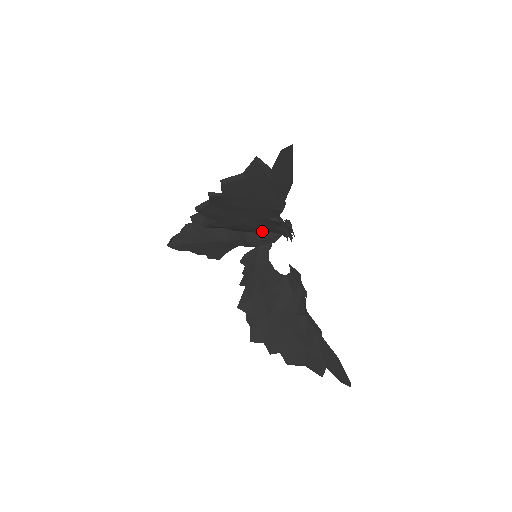
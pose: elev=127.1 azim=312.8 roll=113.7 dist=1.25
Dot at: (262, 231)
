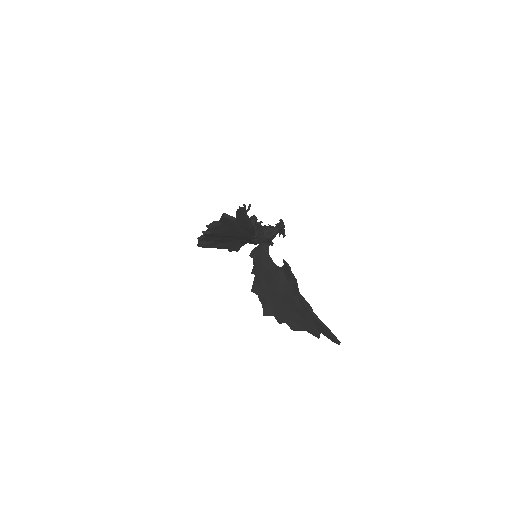
Dot at: (260, 234)
